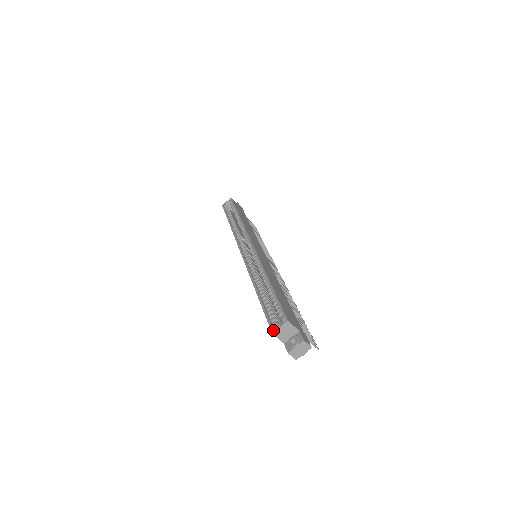
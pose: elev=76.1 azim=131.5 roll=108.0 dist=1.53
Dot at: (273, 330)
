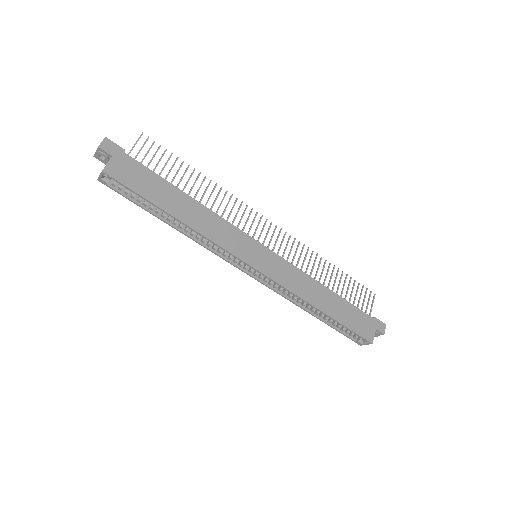
Dot at: (360, 345)
